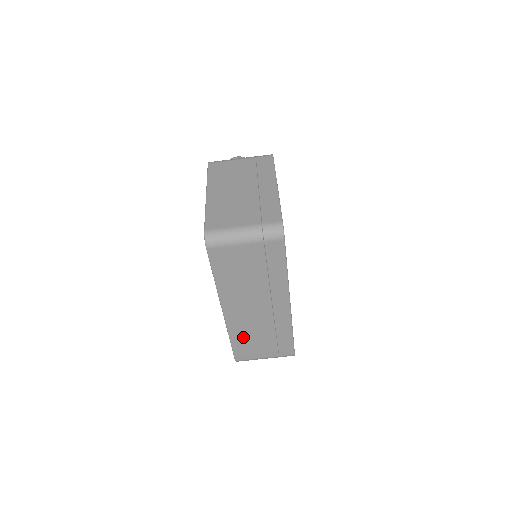
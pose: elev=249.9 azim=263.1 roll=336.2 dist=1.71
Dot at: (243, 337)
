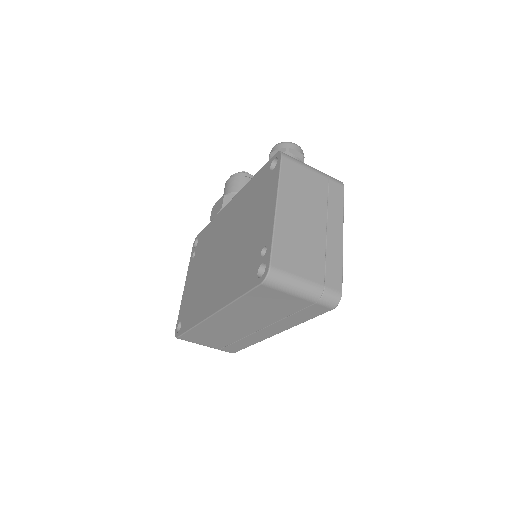
Dot at: (206, 332)
